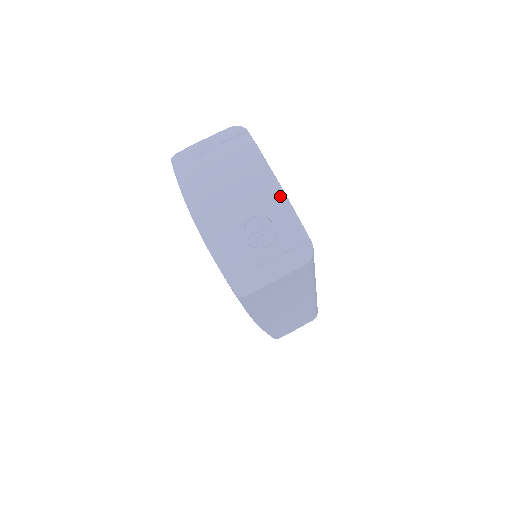
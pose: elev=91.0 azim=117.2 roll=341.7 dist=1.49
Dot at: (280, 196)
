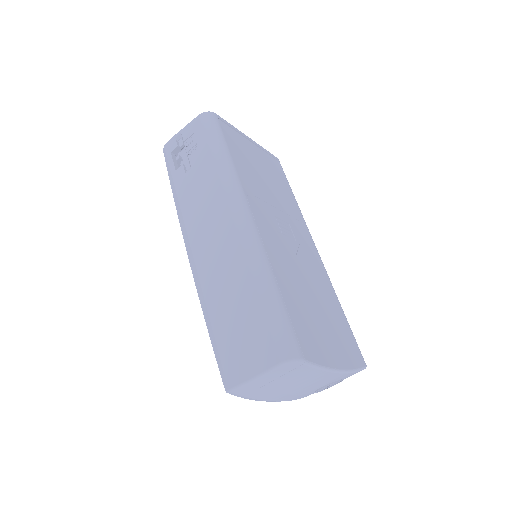
Dot at: (345, 375)
